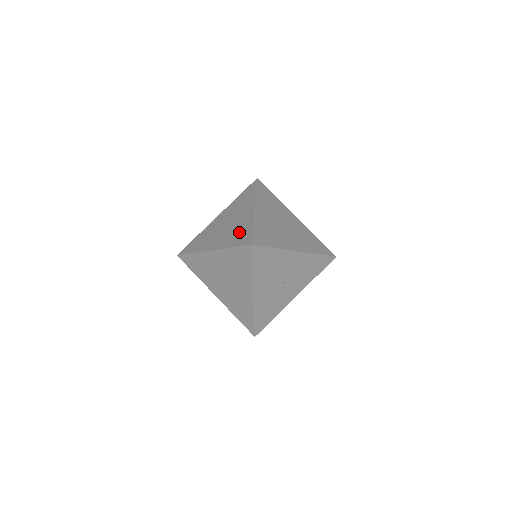
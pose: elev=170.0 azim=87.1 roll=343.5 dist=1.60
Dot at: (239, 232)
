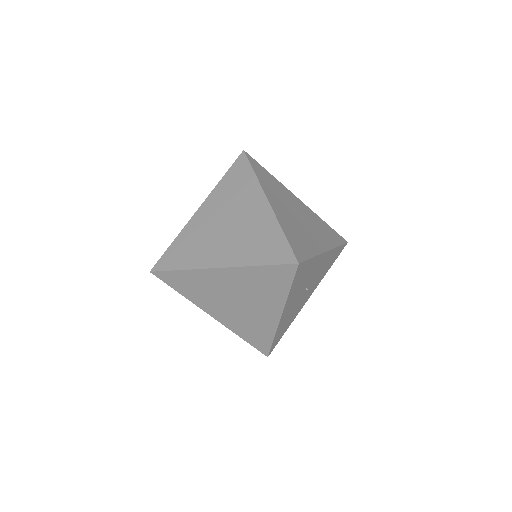
Dot at: (261, 240)
